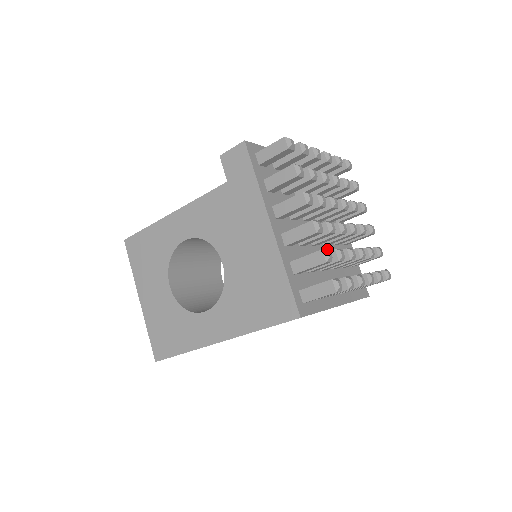
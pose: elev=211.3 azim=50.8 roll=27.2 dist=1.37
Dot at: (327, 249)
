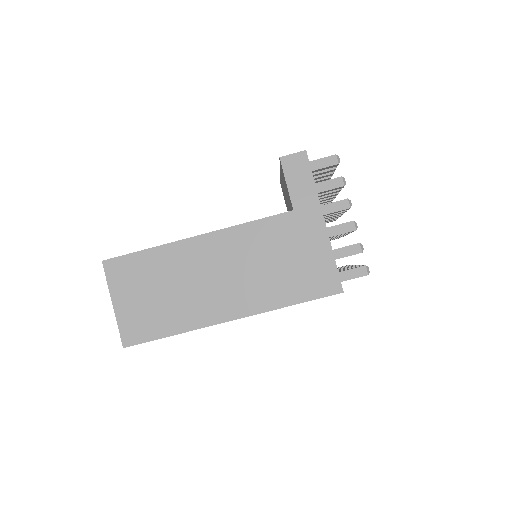
Dot at: occluded
